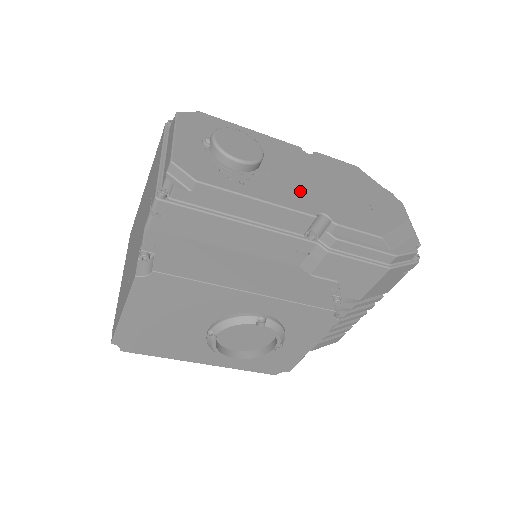
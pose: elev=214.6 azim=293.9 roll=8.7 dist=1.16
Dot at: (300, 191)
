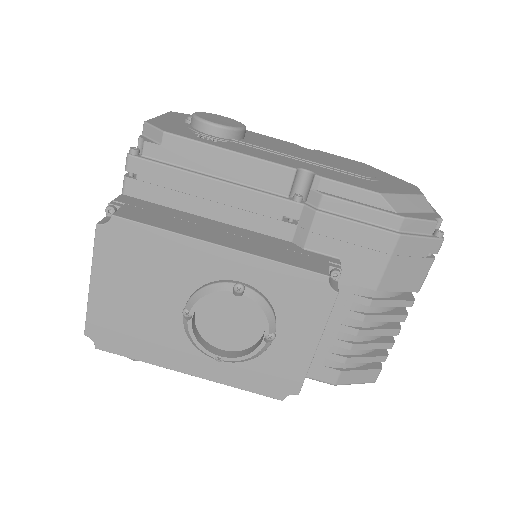
Dot at: (283, 157)
